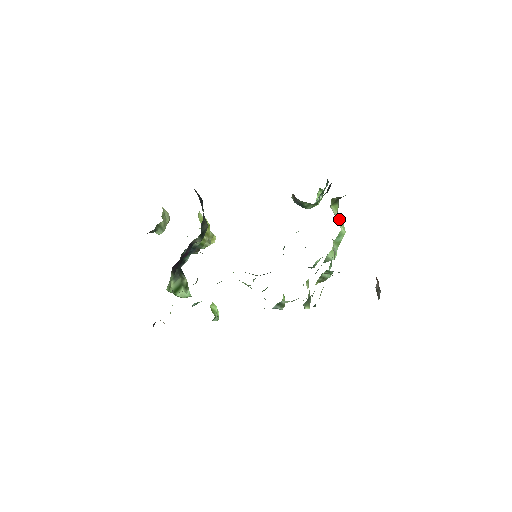
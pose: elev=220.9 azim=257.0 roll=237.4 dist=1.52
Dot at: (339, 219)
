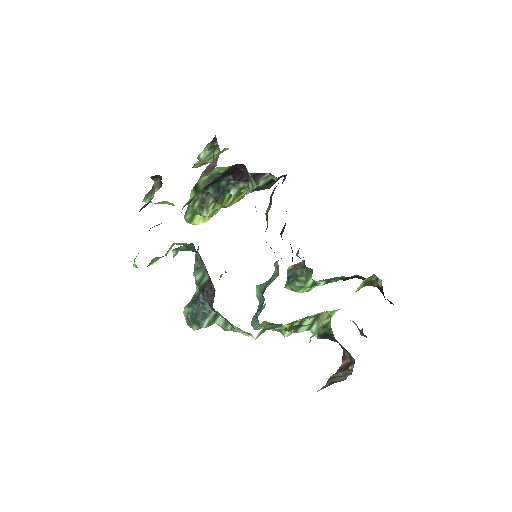
Dot at: occluded
